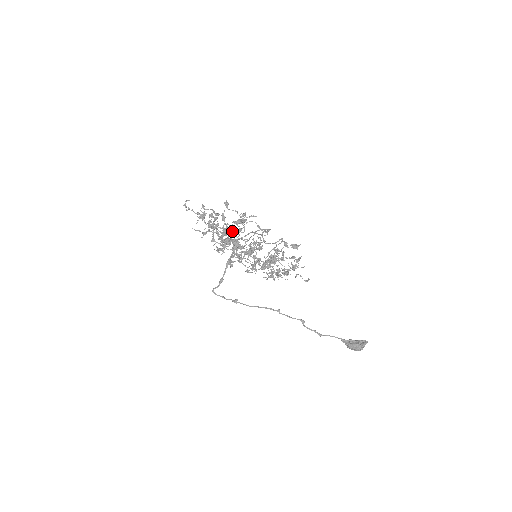
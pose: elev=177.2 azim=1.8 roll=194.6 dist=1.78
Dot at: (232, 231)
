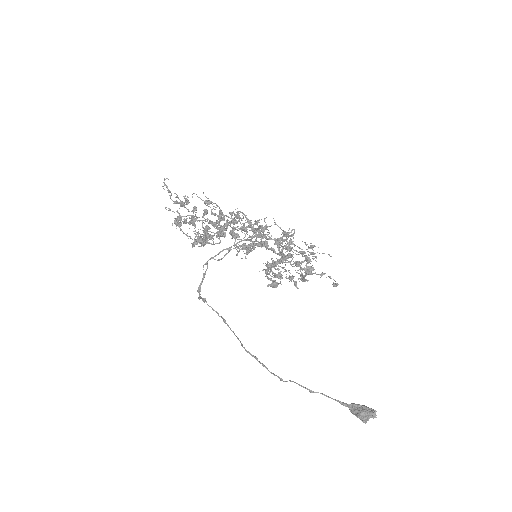
Dot at: occluded
